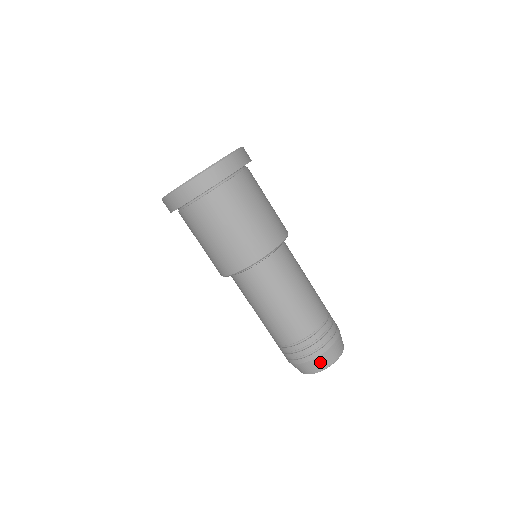
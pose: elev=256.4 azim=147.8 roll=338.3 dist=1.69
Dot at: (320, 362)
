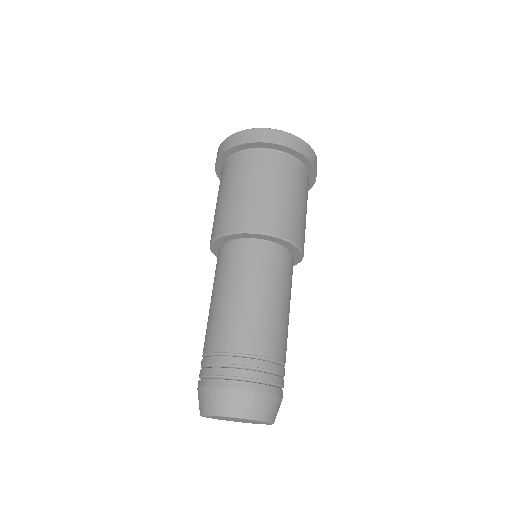
Dot at: (243, 401)
